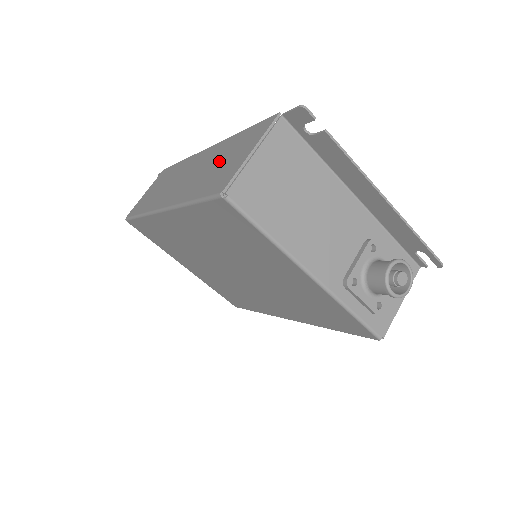
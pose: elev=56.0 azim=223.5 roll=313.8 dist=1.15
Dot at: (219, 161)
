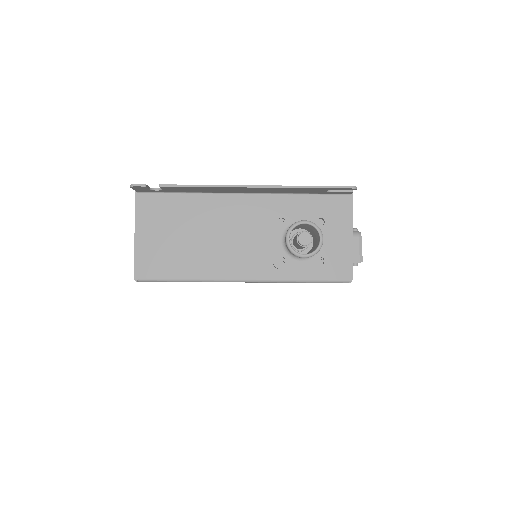
Dot at: occluded
